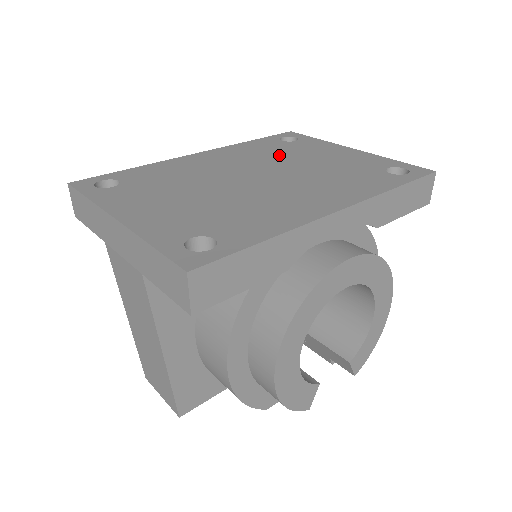
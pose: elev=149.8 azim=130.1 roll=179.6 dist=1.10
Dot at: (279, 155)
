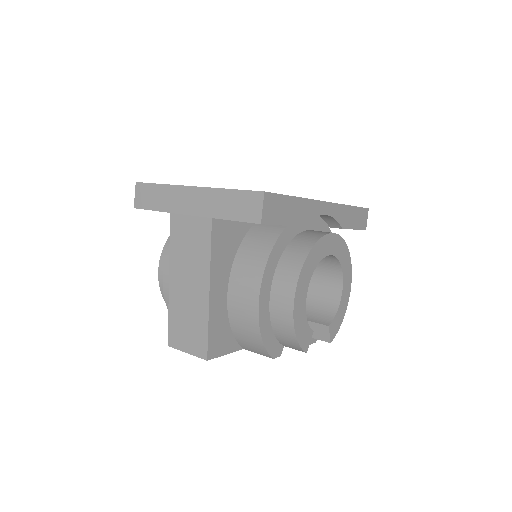
Dot at: occluded
